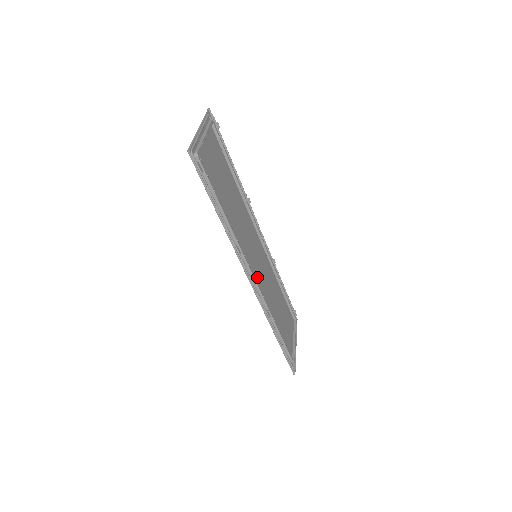
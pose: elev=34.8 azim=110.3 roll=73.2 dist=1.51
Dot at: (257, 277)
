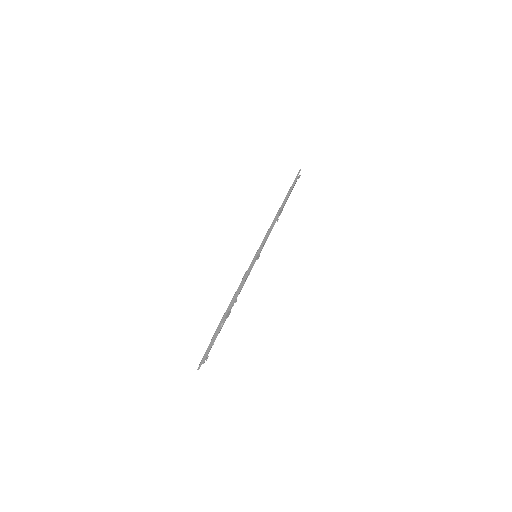
Dot at: occluded
